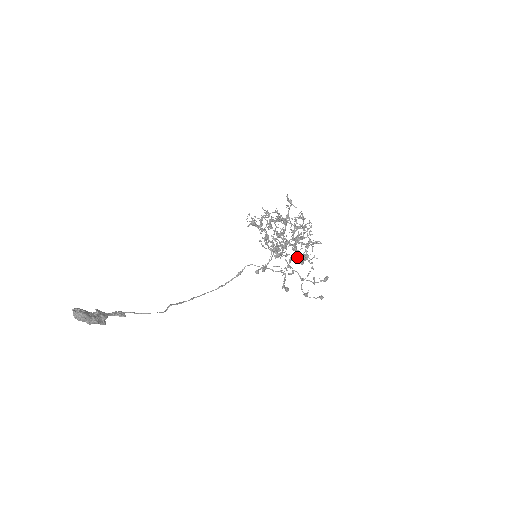
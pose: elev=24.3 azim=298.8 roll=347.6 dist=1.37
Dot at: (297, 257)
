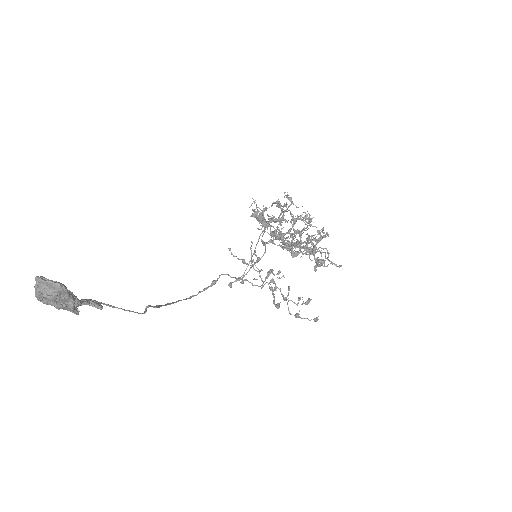
Dot at: occluded
